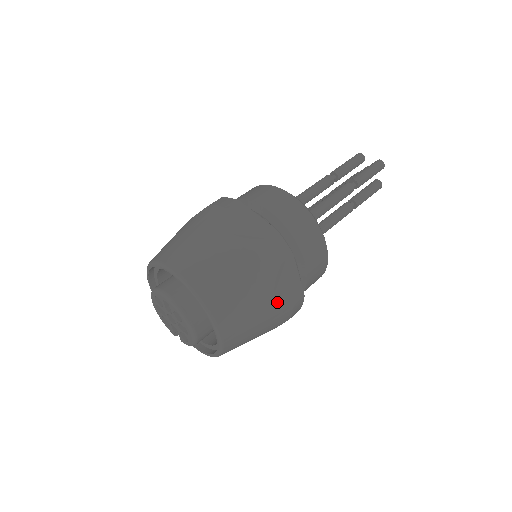
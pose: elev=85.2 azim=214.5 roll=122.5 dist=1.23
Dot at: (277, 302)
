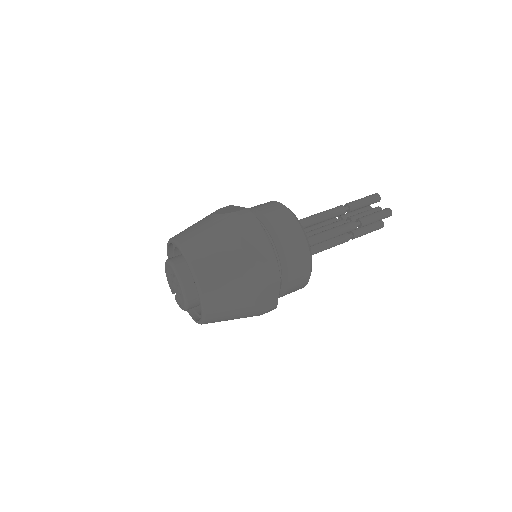
Dot at: (254, 307)
